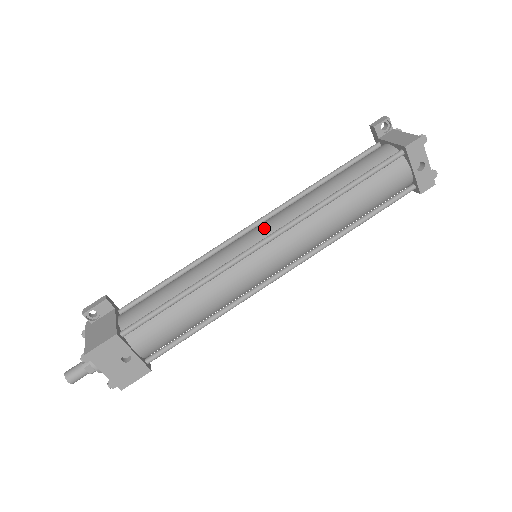
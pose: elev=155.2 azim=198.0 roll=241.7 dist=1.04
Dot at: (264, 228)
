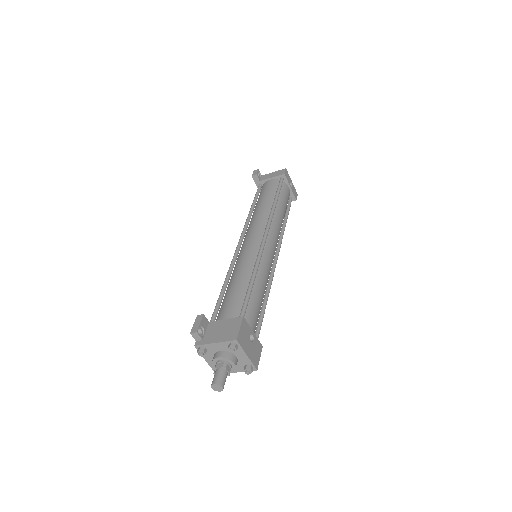
Dot at: (255, 233)
